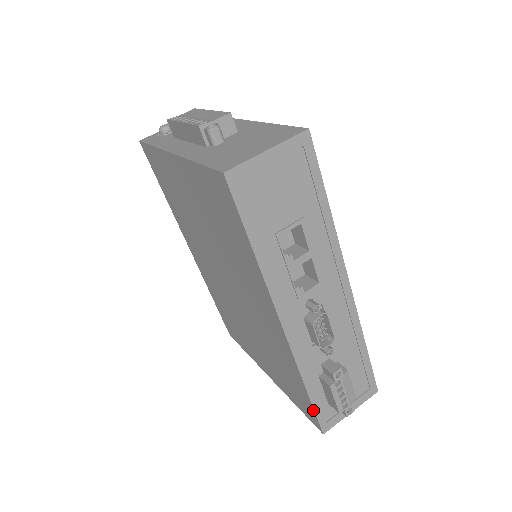
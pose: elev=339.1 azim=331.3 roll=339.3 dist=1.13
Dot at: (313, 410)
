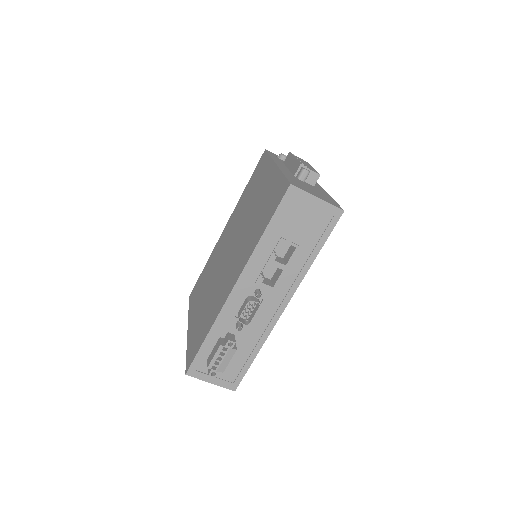
Dot at: (197, 353)
